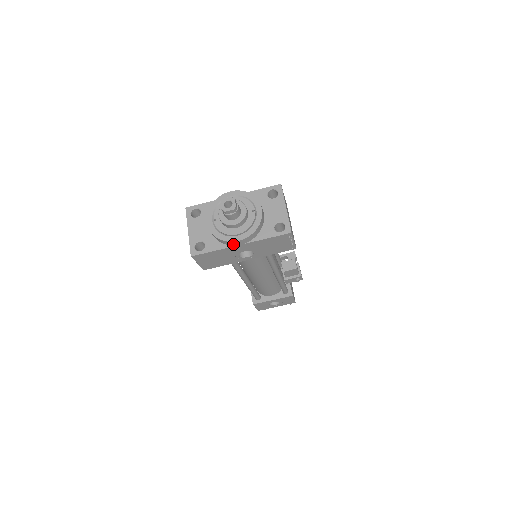
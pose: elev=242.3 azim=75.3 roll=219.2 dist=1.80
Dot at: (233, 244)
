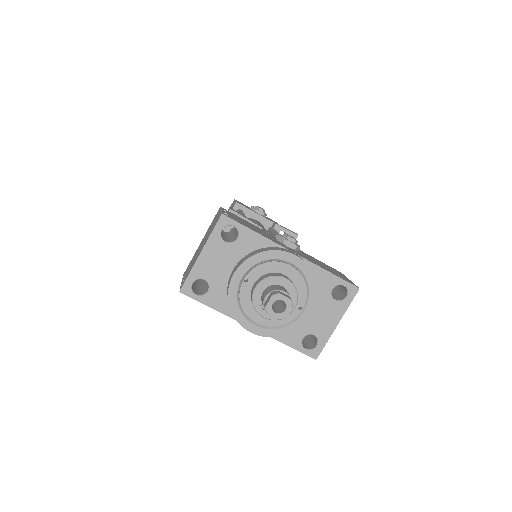
Dot at: occluded
